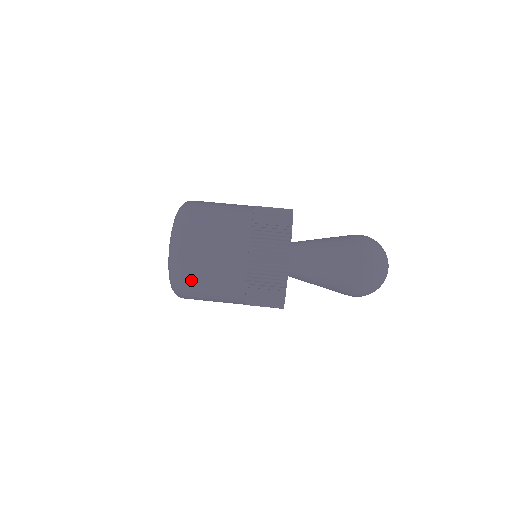
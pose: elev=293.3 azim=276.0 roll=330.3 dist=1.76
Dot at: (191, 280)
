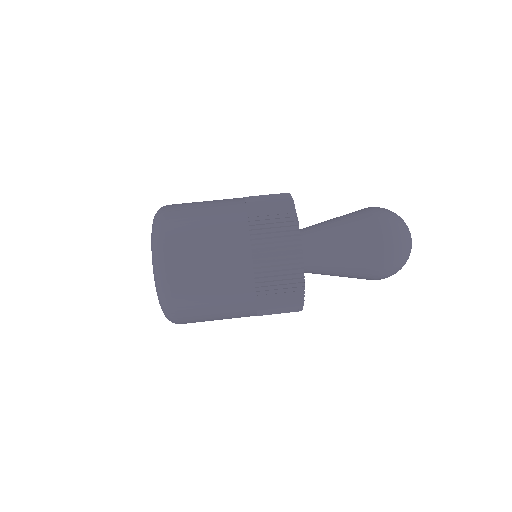
Dot at: (195, 322)
